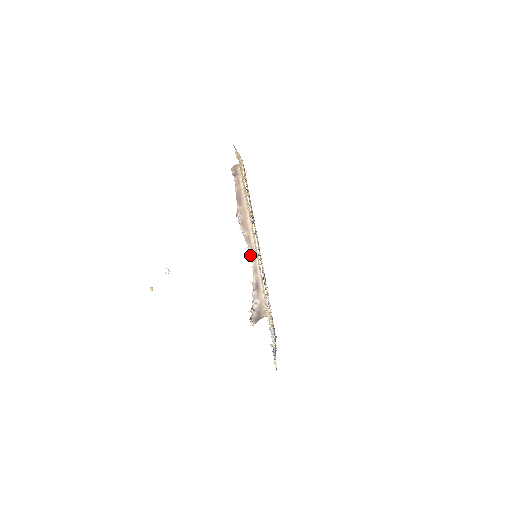
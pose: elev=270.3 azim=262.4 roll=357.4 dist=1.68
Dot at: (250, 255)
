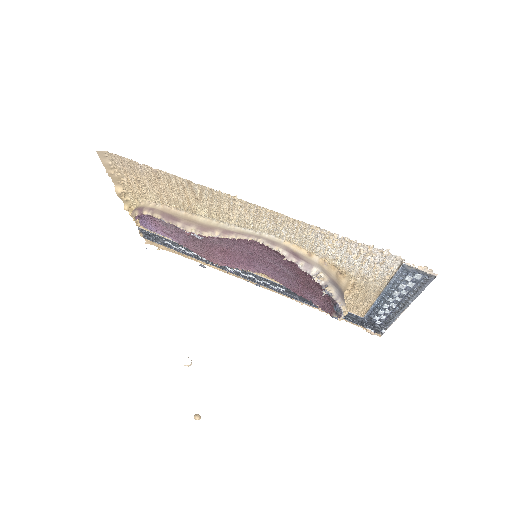
Dot at: (248, 240)
